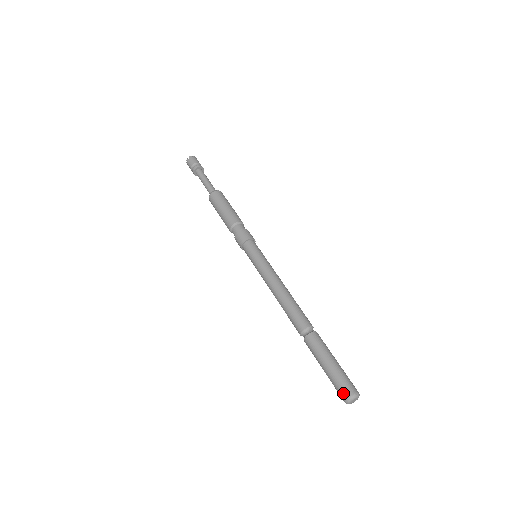
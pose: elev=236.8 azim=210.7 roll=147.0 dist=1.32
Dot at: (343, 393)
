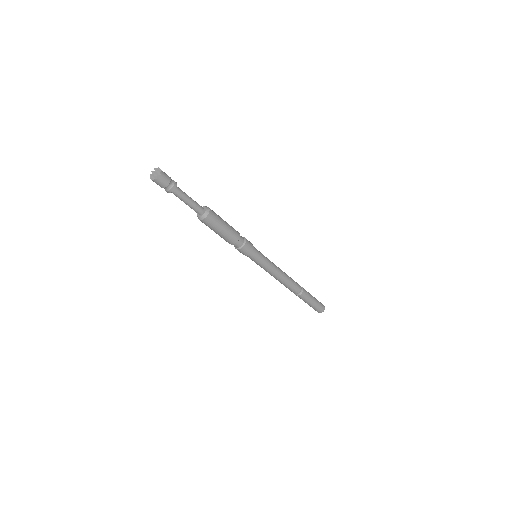
Dot at: (319, 312)
